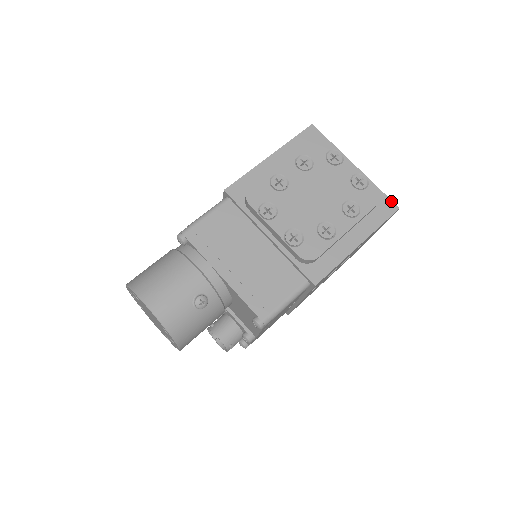
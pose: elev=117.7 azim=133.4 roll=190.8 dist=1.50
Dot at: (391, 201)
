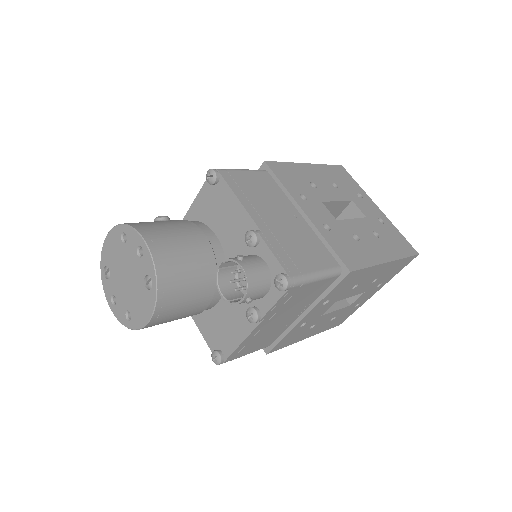
Dot at: occluded
